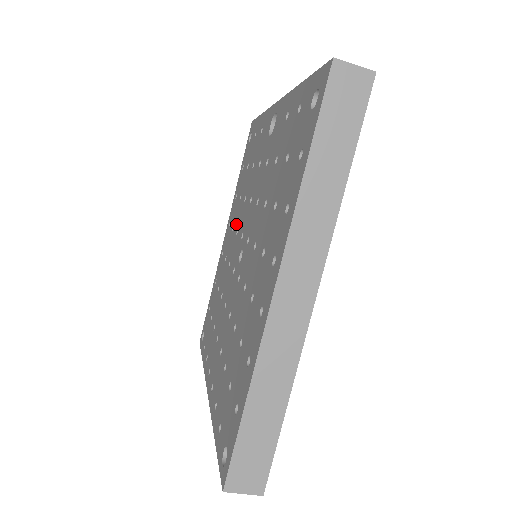
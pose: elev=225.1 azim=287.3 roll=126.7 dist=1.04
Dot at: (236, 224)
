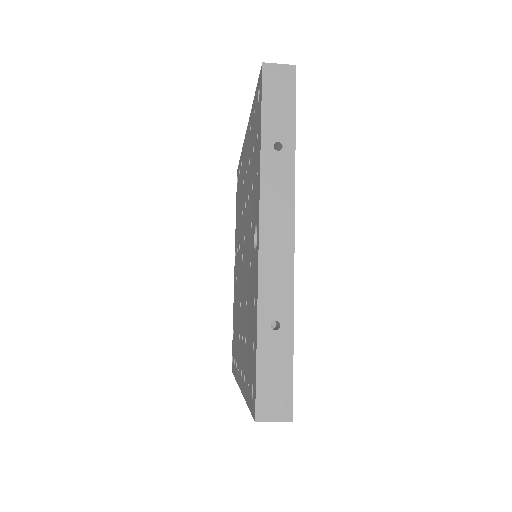
Dot at: (246, 187)
